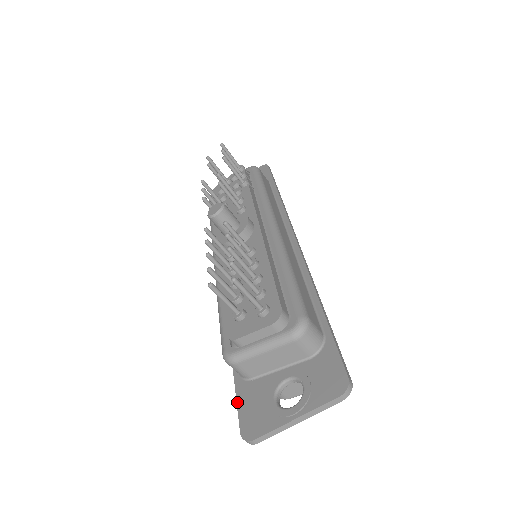
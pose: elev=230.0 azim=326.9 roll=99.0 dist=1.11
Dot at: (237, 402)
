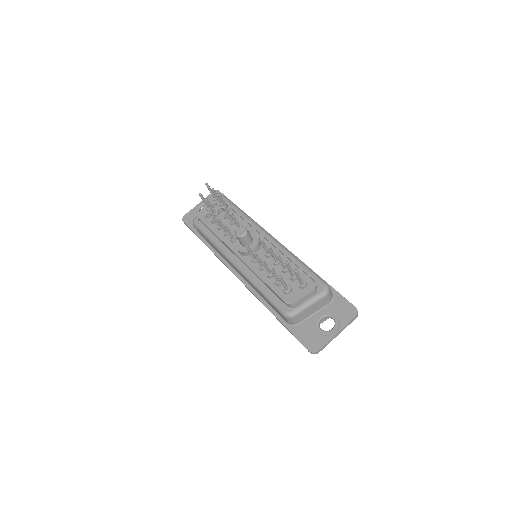
Dot at: (296, 338)
